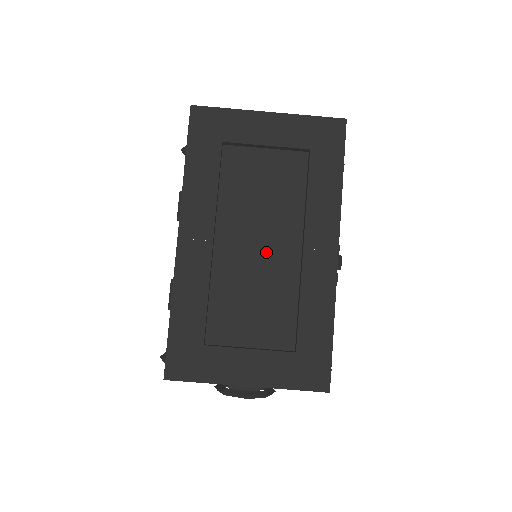
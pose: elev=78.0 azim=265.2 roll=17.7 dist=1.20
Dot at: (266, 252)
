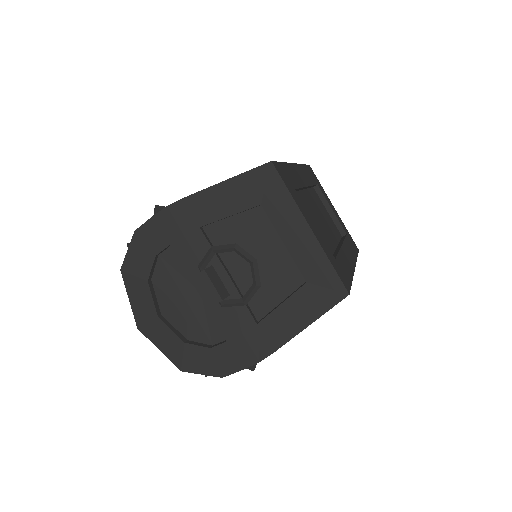
Dot at: (323, 225)
